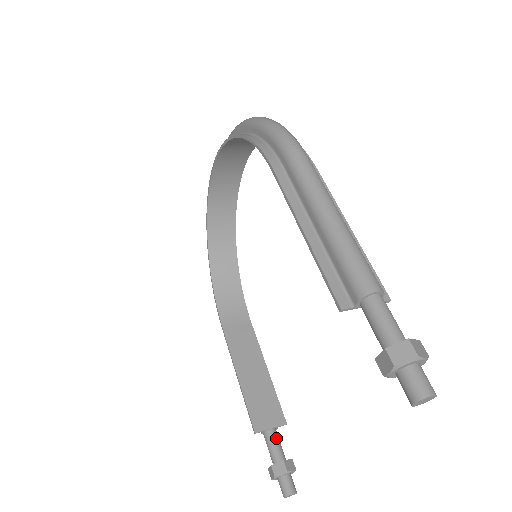
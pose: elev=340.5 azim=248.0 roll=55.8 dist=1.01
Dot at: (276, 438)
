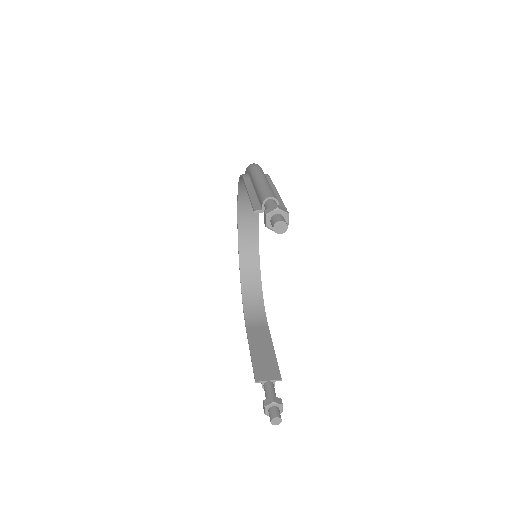
Dot at: (271, 386)
